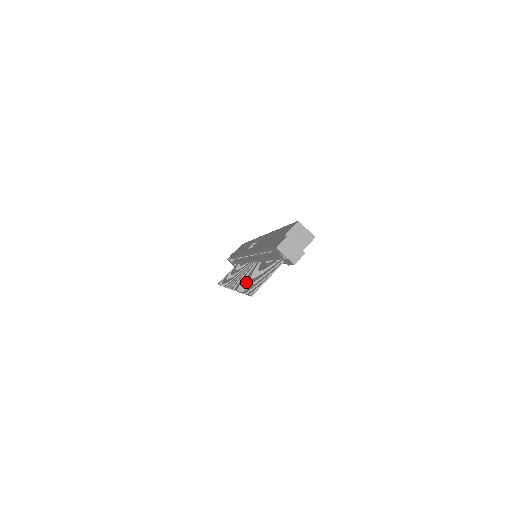
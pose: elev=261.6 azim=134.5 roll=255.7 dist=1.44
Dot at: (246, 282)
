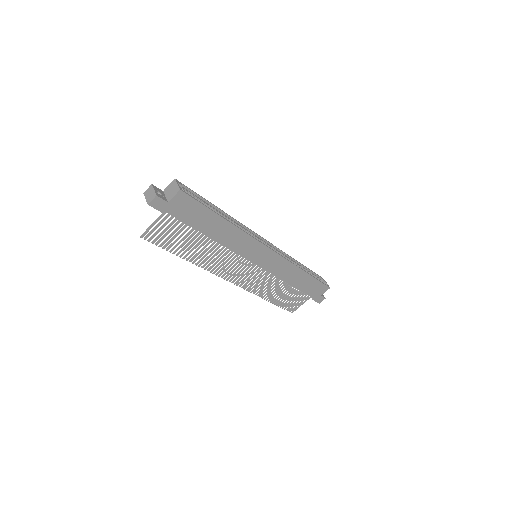
Dot at: (196, 255)
